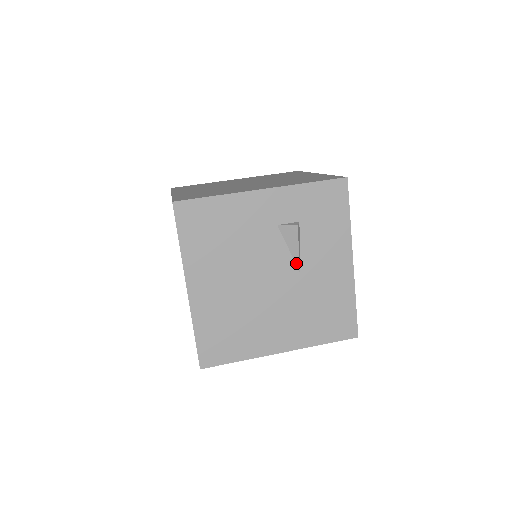
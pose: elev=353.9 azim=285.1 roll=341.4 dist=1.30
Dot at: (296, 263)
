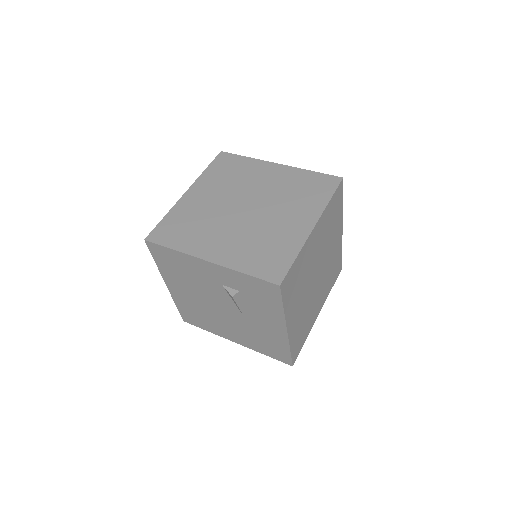
Dot at: (240, 310)
